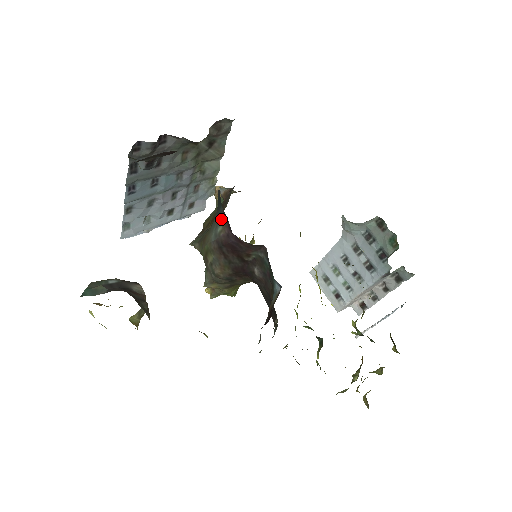
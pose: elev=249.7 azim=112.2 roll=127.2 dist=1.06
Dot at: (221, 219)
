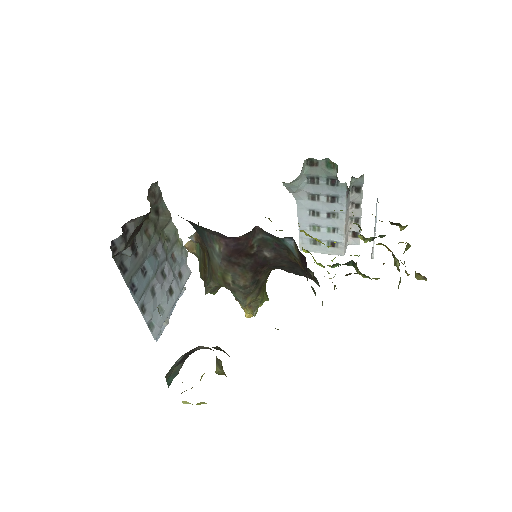
Dot at: (212, 240)
